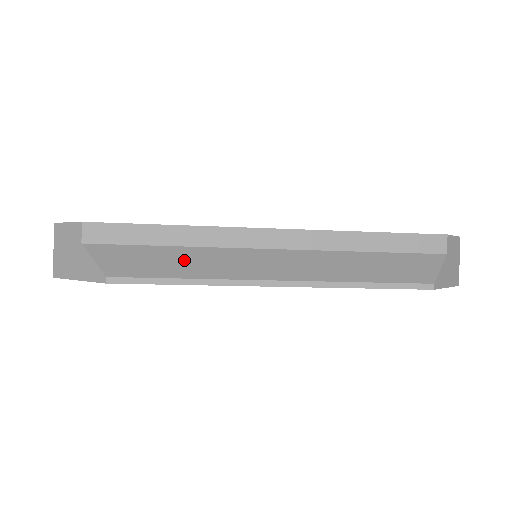
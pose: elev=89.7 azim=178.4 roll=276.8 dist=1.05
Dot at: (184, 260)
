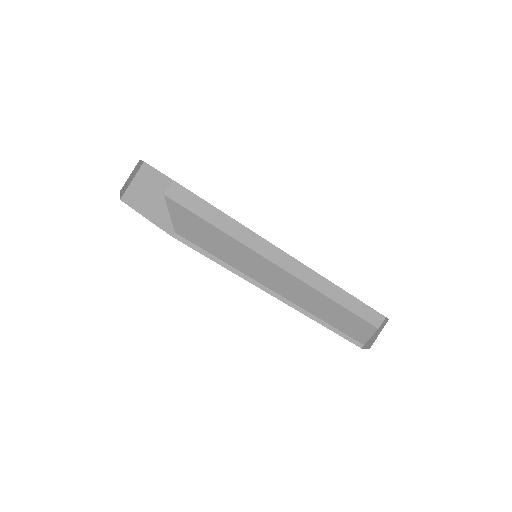
Dot at: (227, 247)
